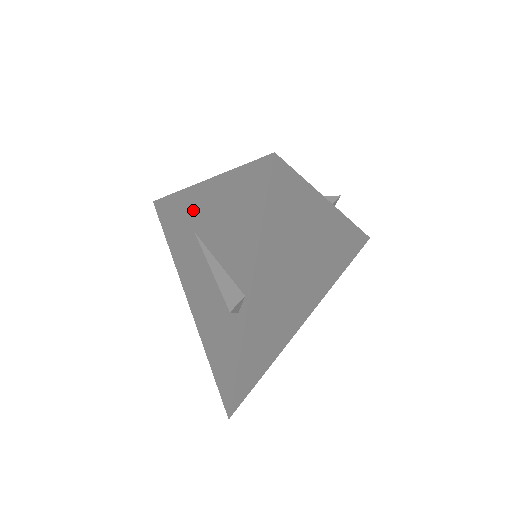
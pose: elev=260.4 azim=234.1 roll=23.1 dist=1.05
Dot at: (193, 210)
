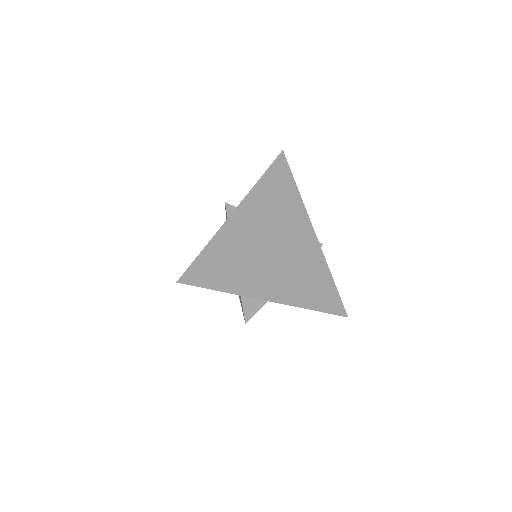
Dot at: occluded
